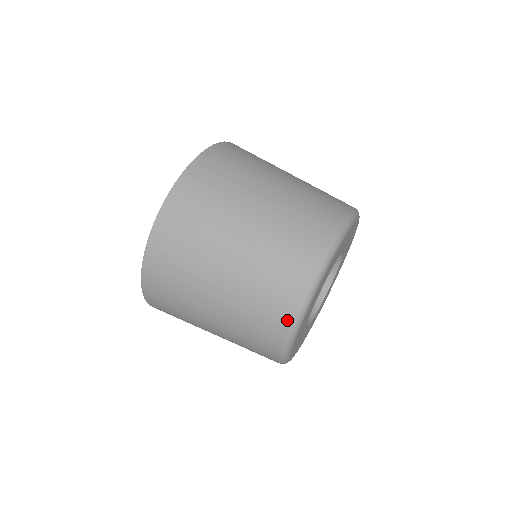
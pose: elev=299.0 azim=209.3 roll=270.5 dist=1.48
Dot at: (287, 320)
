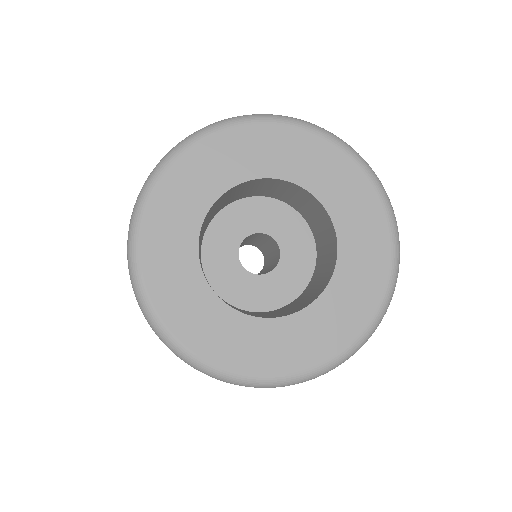
Dot at: occluded
